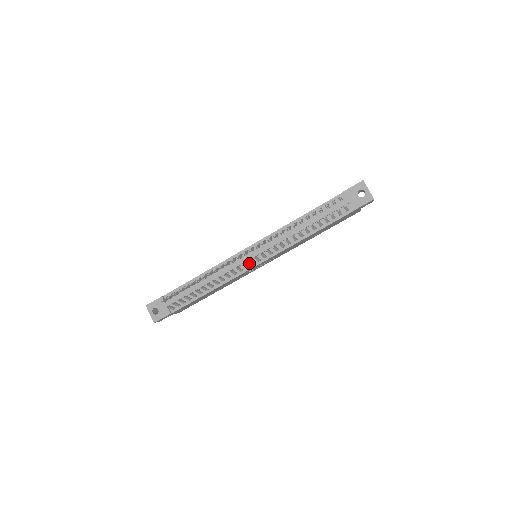
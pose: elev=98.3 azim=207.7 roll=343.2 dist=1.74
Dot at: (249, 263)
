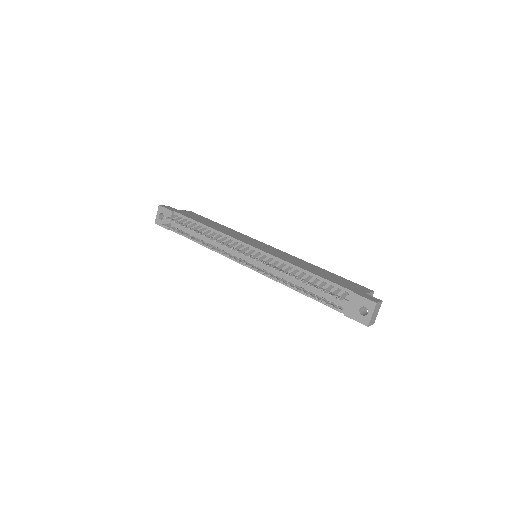
Dot at: (242, 258)
